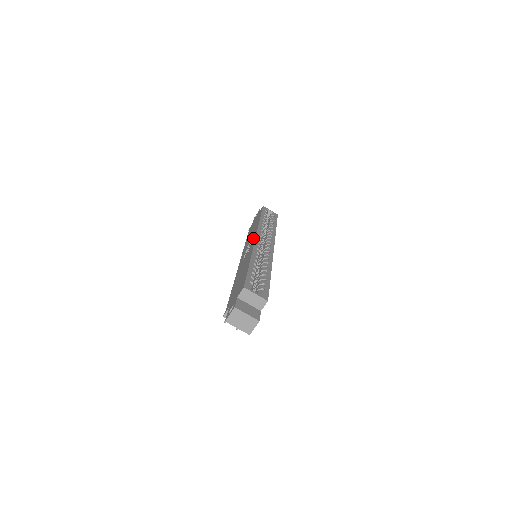
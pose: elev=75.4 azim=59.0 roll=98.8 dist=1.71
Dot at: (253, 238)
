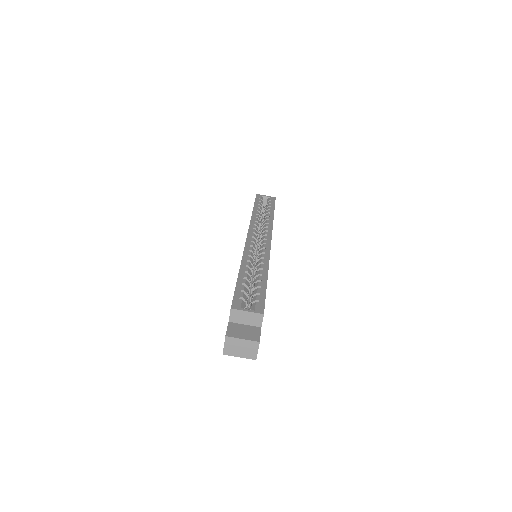
Dot at: occluded
